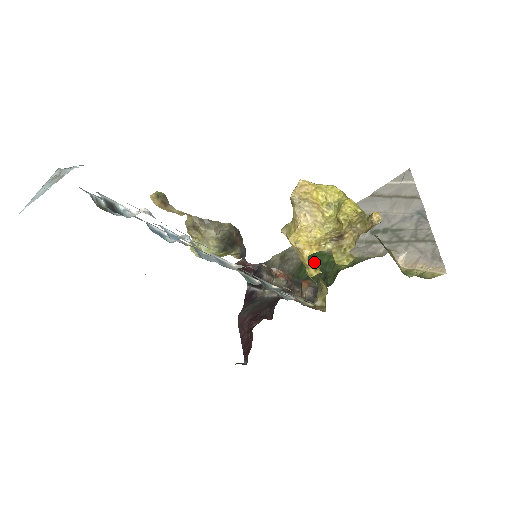
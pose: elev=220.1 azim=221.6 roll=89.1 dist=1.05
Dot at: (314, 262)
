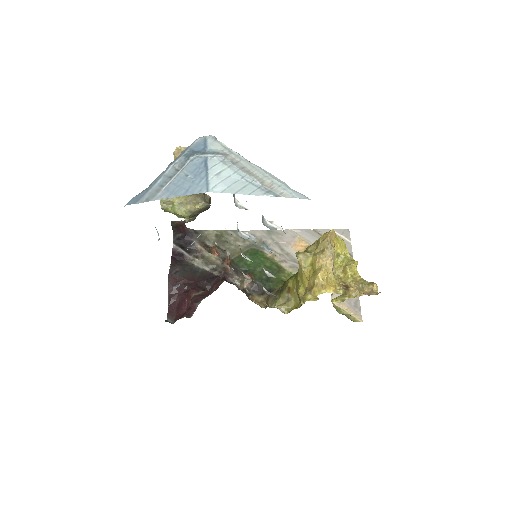
Dot at: (257, 260)
